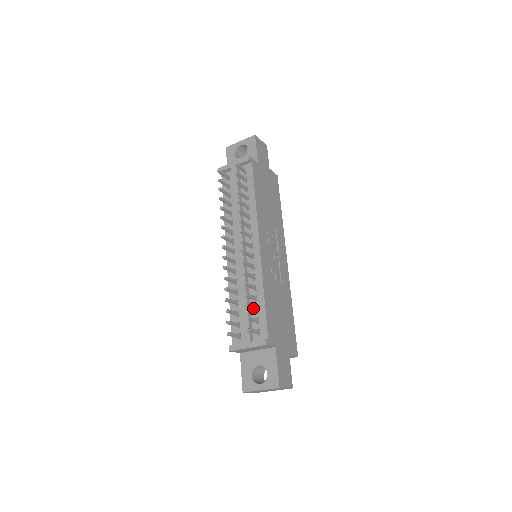
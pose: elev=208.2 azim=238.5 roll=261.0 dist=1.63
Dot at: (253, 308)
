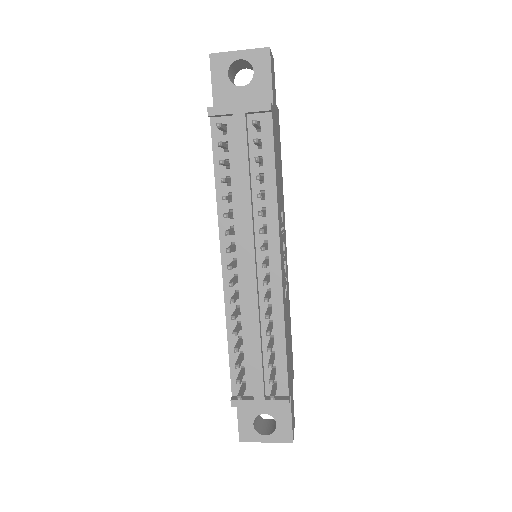
Dot at: (273, 360)
